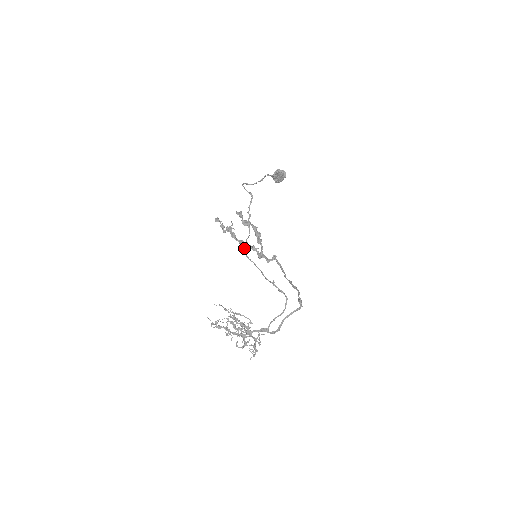
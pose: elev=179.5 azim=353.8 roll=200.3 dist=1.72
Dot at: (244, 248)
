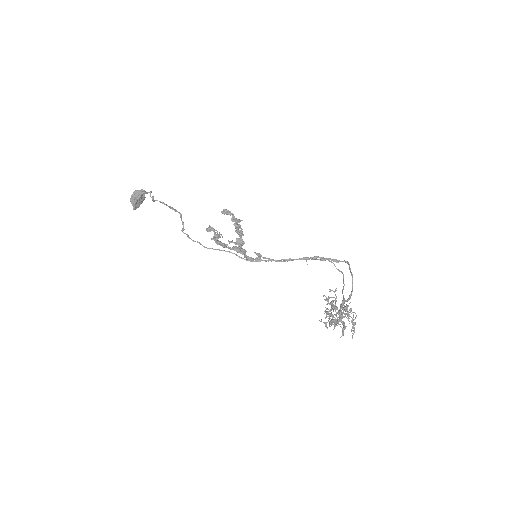
Dot at: (243, 253)
